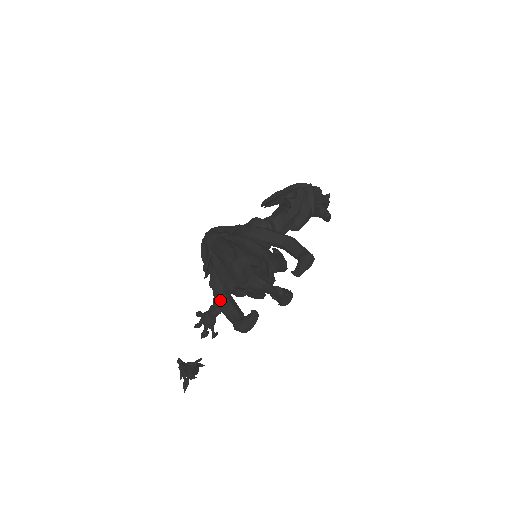
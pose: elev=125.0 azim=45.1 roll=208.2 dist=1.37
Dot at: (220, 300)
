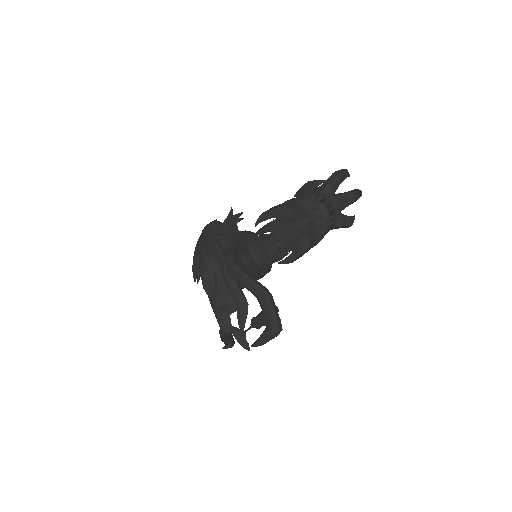
Dot at: (211, 305)
